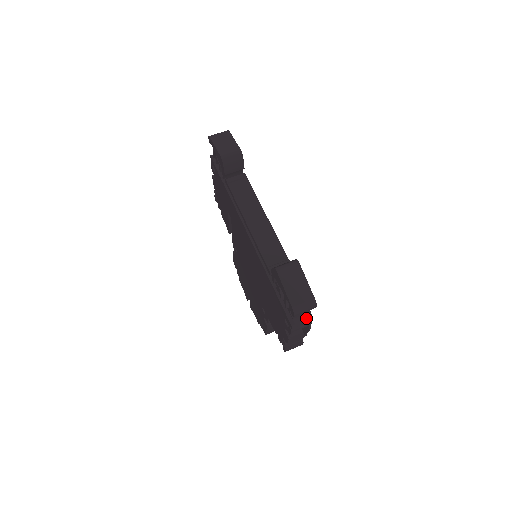
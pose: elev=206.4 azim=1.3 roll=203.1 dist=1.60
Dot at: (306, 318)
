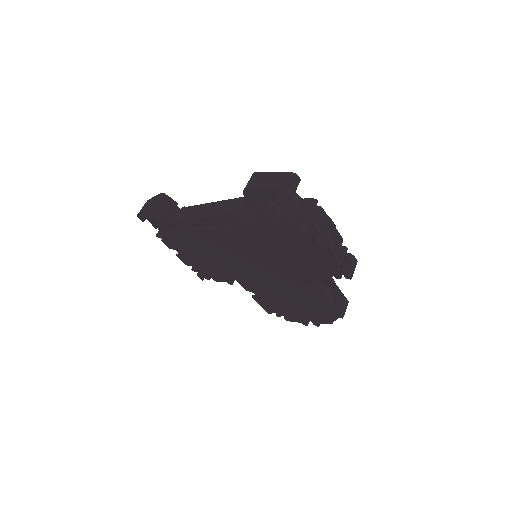
Dot at: (310, 204)
